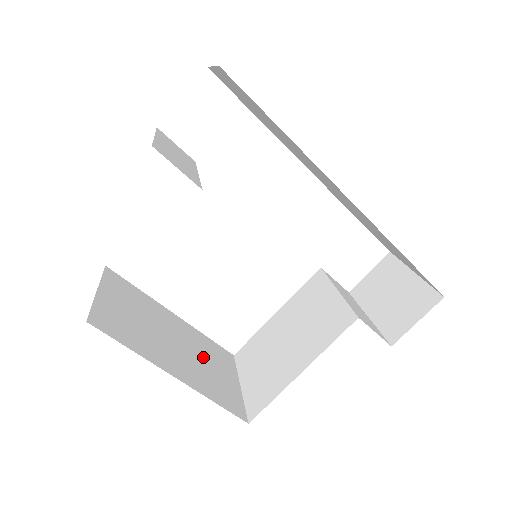
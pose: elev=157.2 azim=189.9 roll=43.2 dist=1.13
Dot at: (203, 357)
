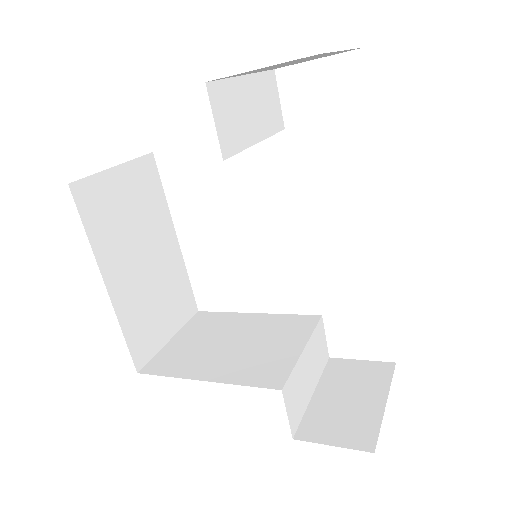
Dot at: (161, 291)
